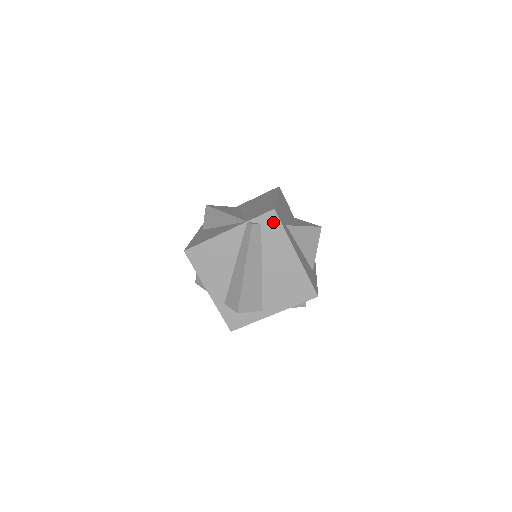
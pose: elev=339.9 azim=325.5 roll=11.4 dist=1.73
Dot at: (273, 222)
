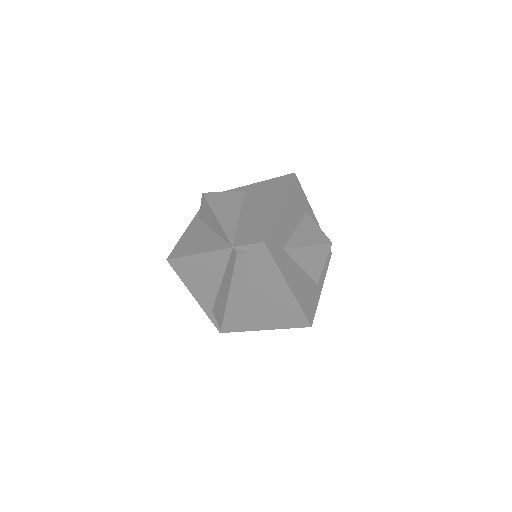
Dot at: (262, 253)
